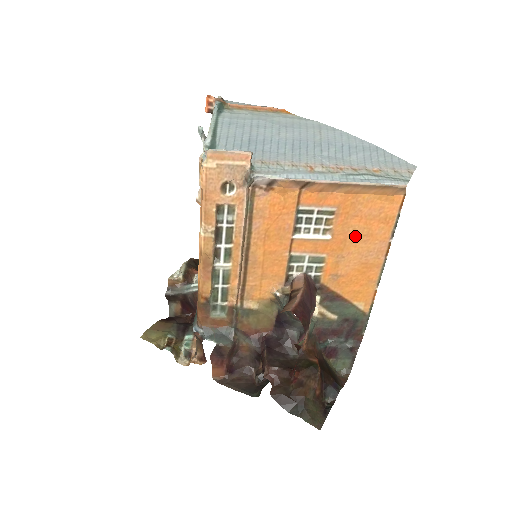
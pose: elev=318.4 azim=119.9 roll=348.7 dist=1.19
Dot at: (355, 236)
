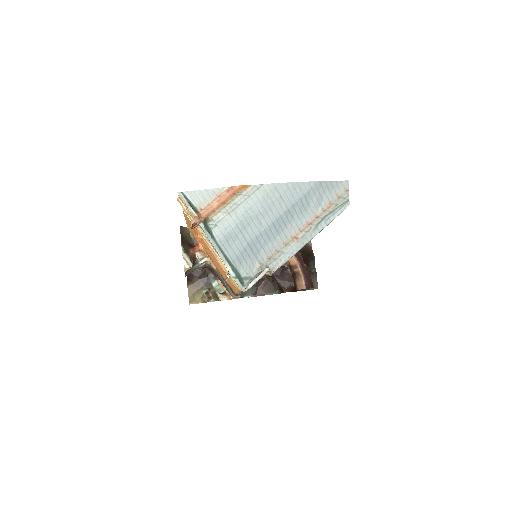
Dot at: occluded
